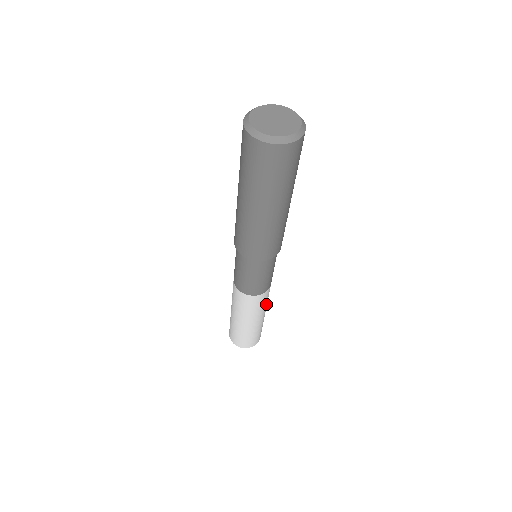
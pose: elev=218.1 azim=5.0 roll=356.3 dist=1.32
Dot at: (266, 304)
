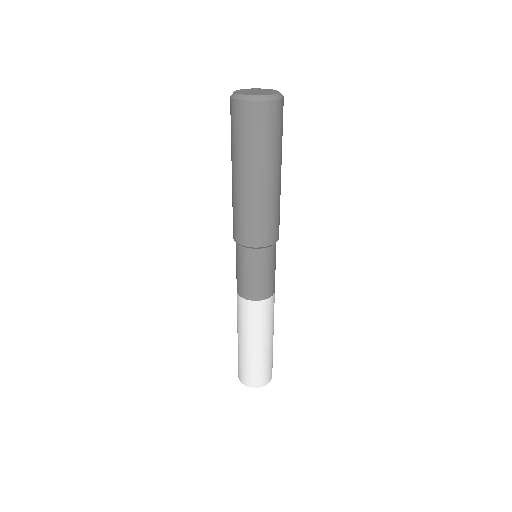
Dot at: (273, 319)
